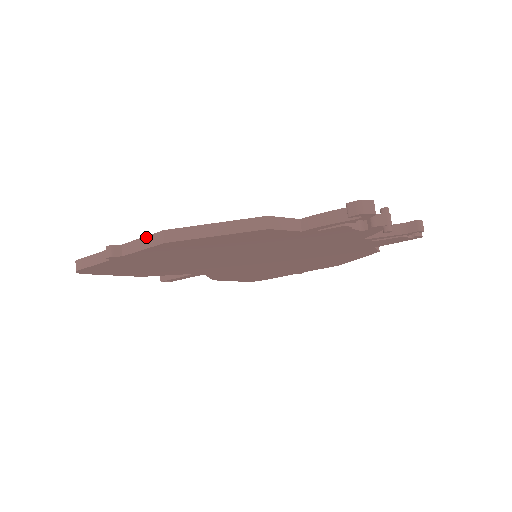
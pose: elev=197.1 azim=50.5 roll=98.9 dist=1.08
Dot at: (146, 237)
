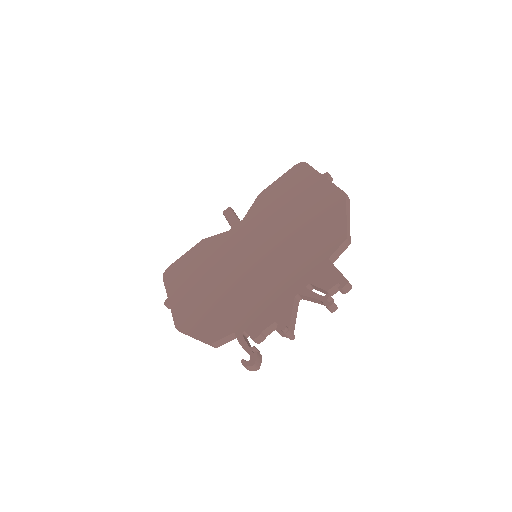
Dot at: (173, 319)
